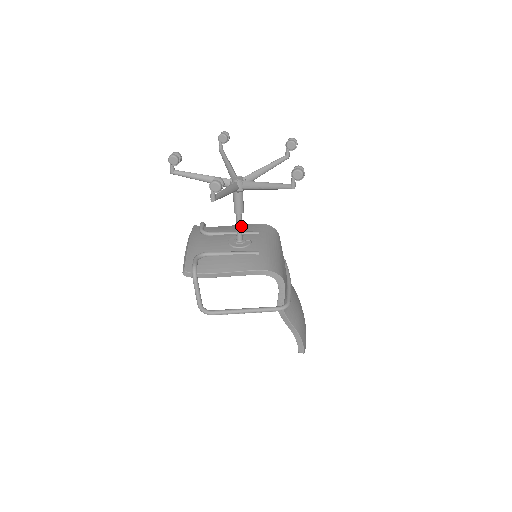
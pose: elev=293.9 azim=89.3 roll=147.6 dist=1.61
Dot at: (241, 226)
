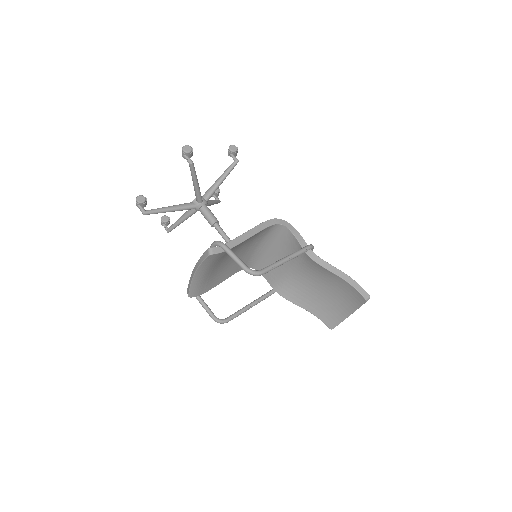
Dot at: (225, 234)
